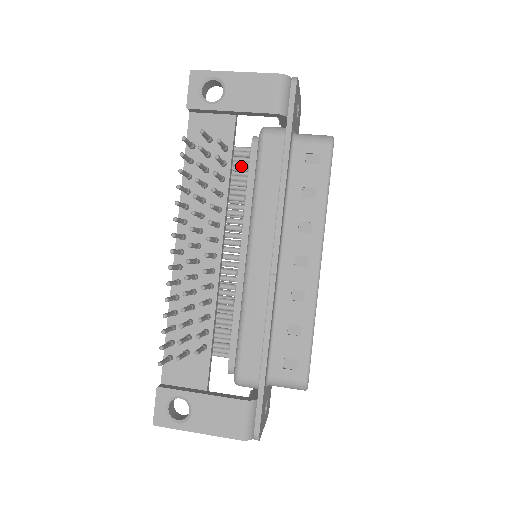
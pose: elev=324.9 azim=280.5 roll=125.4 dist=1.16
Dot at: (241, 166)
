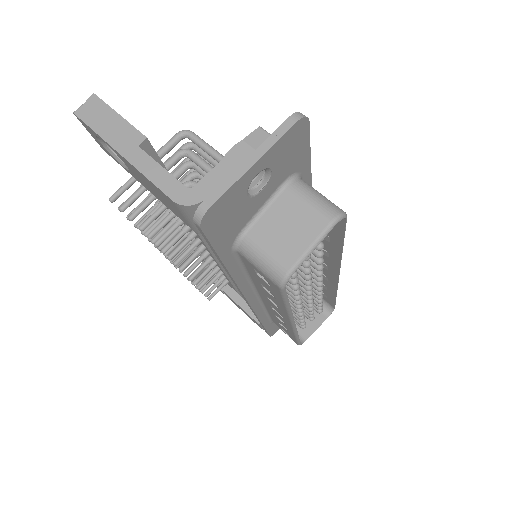
Dot at: occluded
